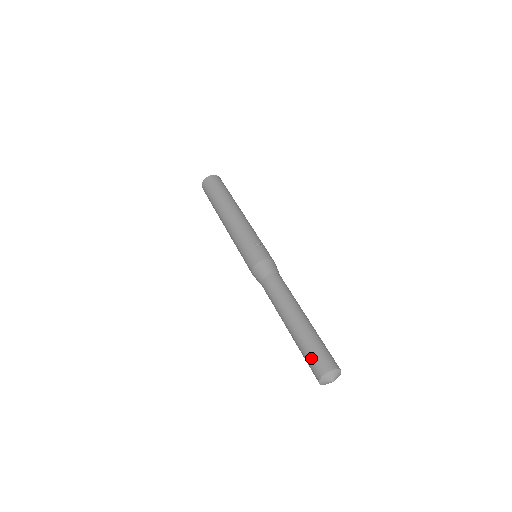
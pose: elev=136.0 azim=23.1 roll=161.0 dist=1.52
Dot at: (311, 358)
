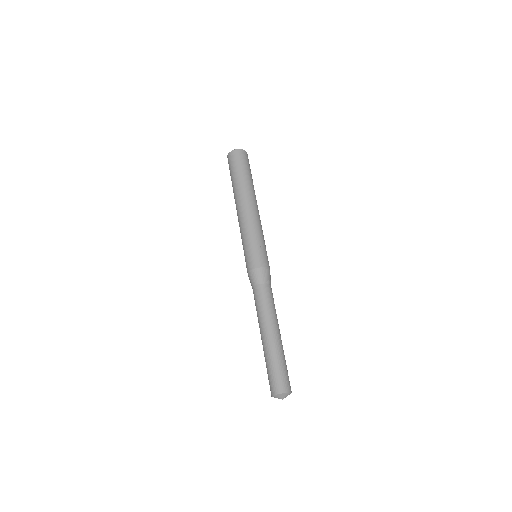
Dot at: (273, 376)
